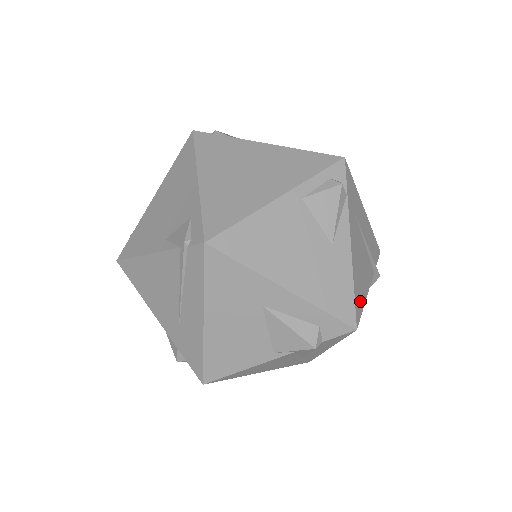
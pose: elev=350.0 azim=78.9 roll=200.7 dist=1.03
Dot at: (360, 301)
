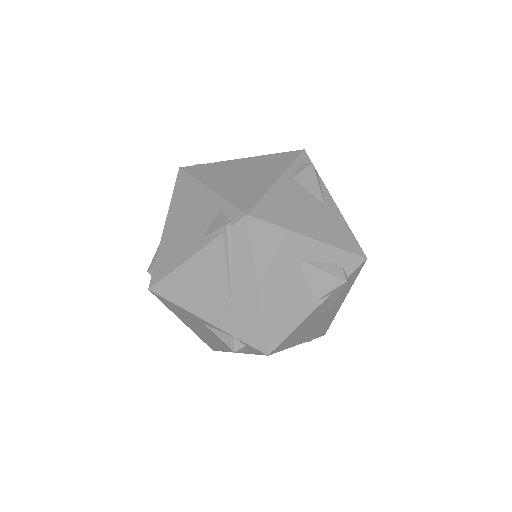
Dot at: occluded
